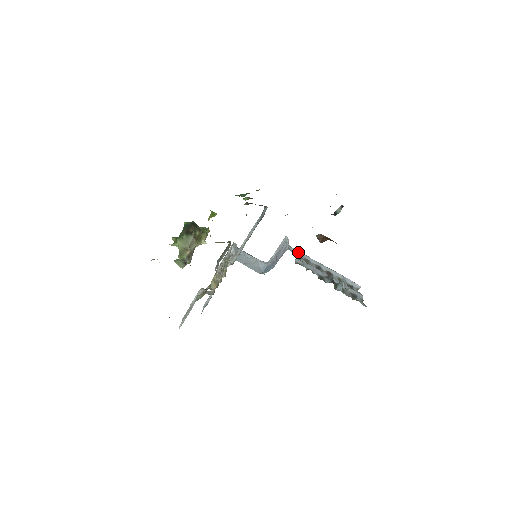
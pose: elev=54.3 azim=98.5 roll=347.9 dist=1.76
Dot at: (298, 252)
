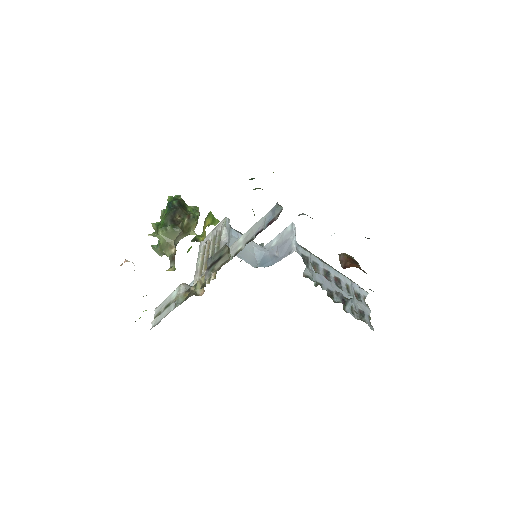
Dot at: (306, 253)
